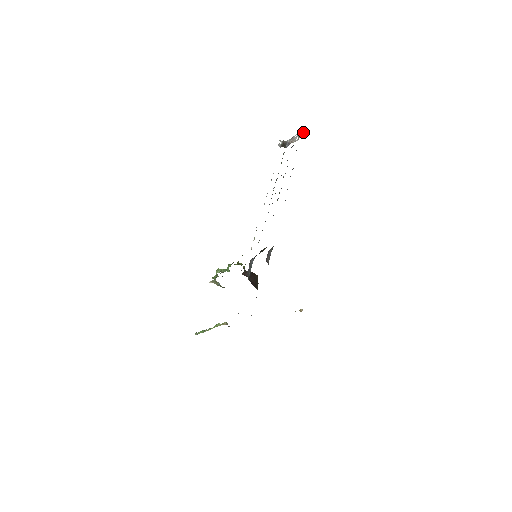
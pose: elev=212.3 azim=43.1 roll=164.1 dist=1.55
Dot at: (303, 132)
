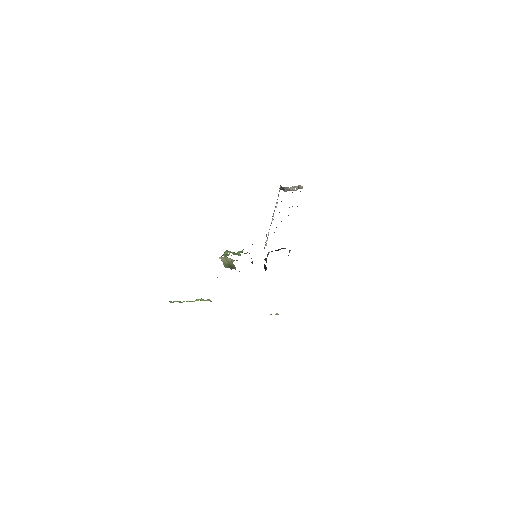
Dot at: (302, 187)
